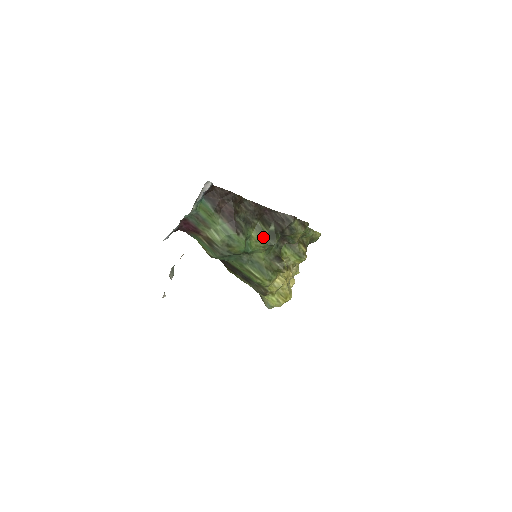
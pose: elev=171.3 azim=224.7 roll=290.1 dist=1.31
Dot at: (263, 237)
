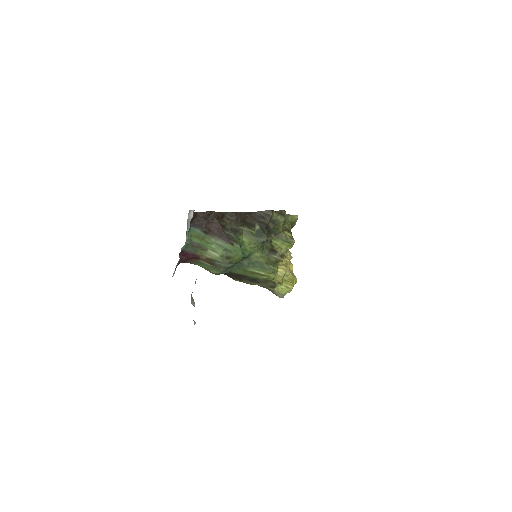
Dot at: (253, 238)
